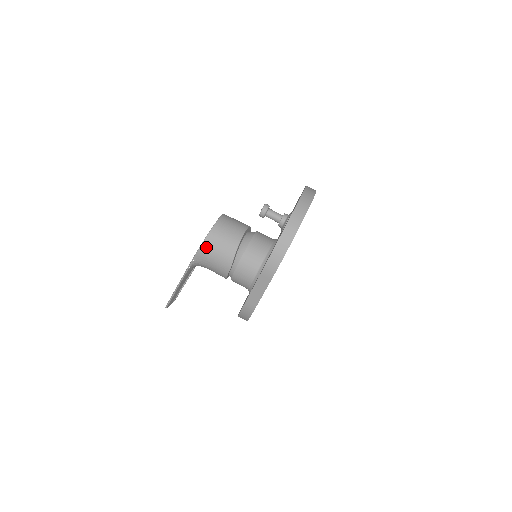
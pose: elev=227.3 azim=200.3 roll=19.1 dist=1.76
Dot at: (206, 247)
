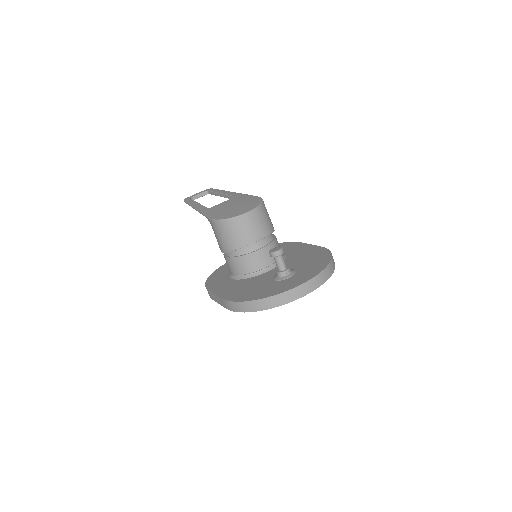
Dot at: (218, 225)
